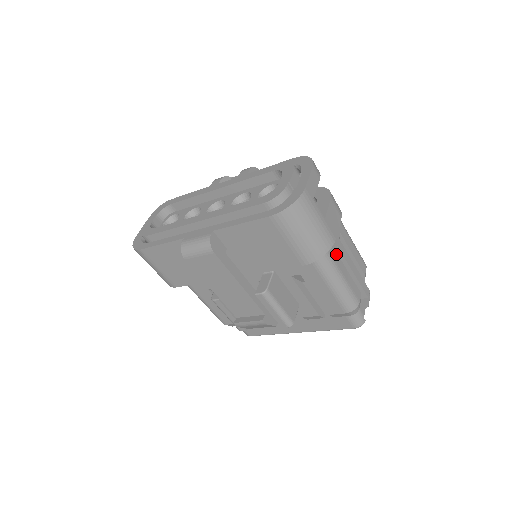
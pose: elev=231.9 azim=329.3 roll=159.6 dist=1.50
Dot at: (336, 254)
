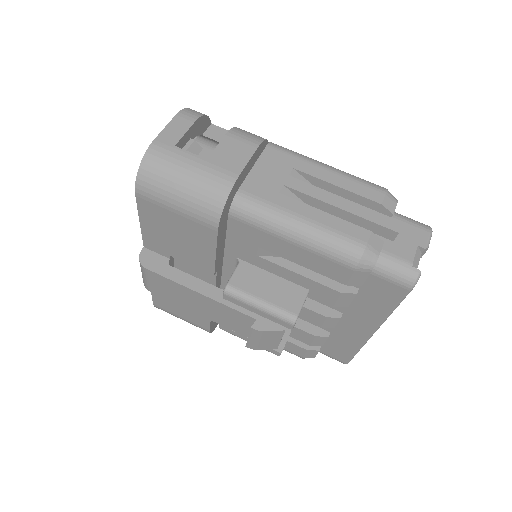
Dot at: (281, 196)
